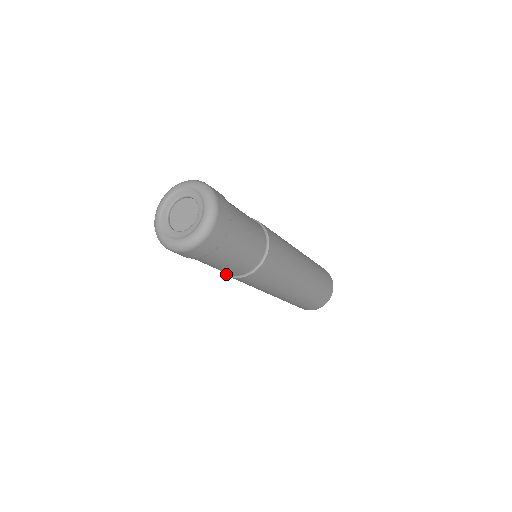
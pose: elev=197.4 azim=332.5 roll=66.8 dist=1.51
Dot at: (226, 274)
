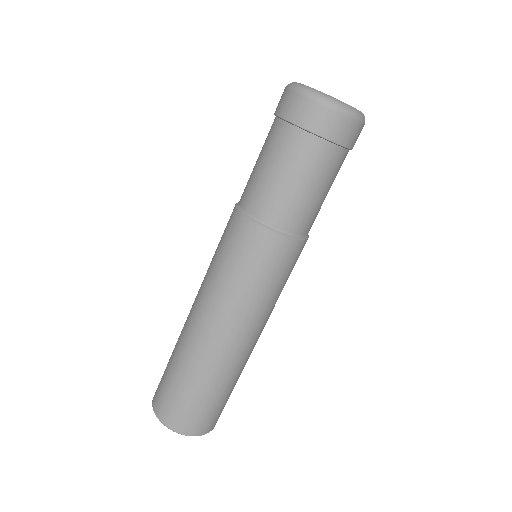
Dot at: (280, 232)
